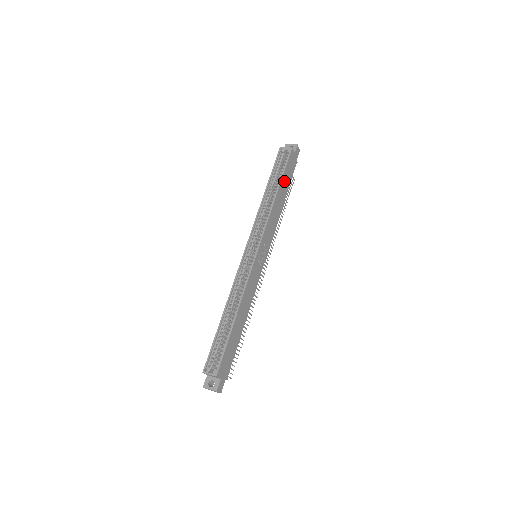
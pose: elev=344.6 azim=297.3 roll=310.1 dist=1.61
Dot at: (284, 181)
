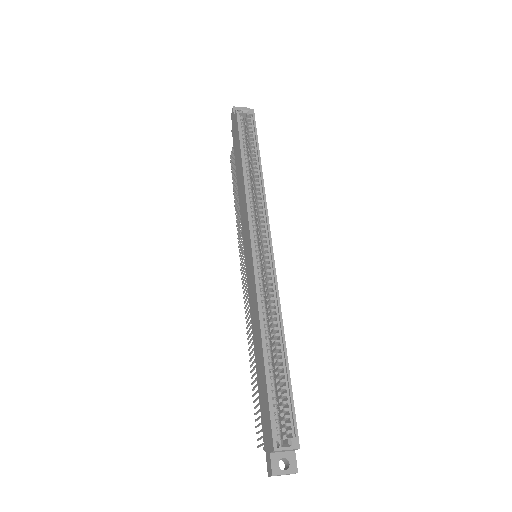
Dot at: occluded
